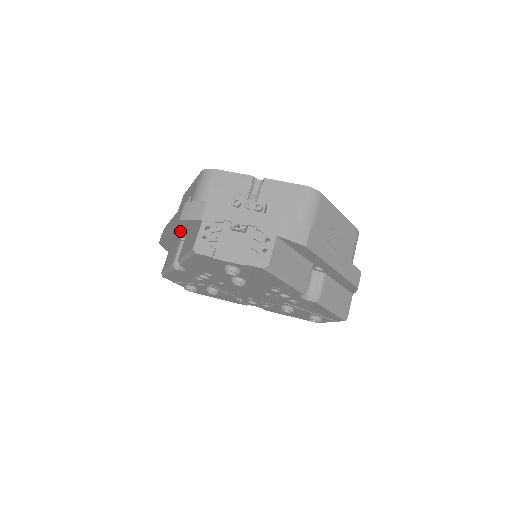
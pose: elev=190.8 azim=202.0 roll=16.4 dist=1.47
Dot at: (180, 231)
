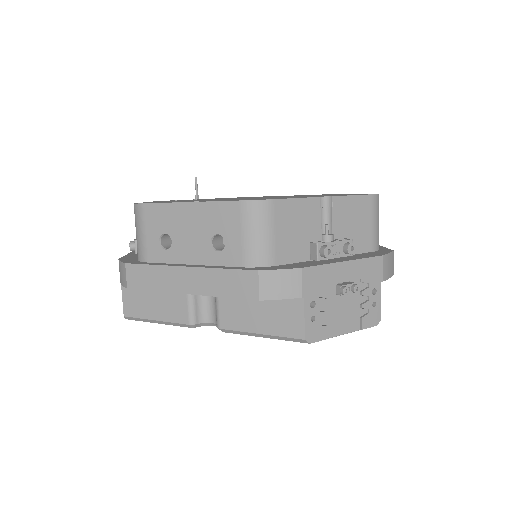
Dot at: occluded
